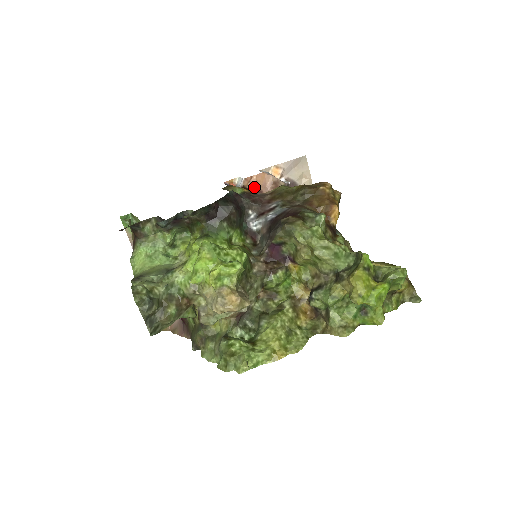
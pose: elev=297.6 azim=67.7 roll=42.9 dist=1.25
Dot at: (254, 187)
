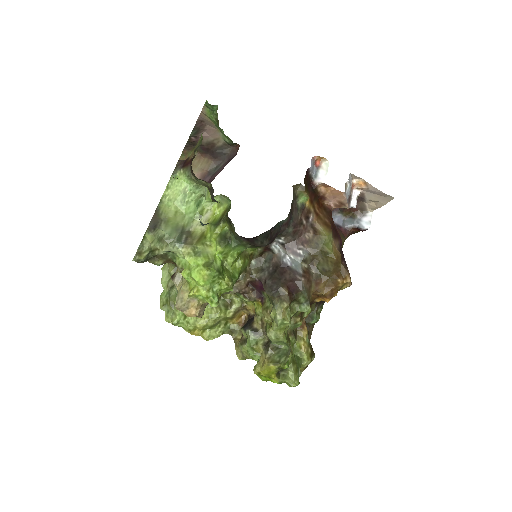
Dot at: (323, 193)
